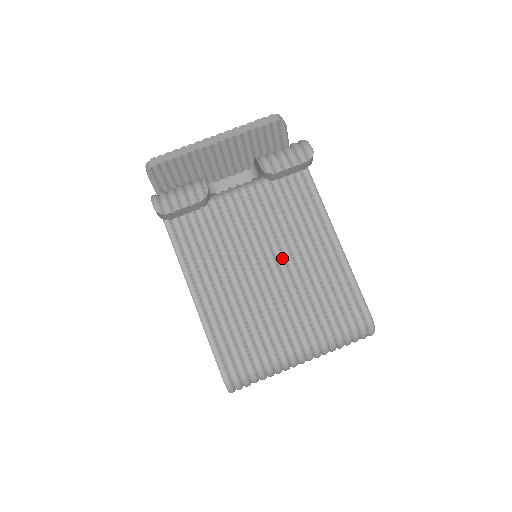
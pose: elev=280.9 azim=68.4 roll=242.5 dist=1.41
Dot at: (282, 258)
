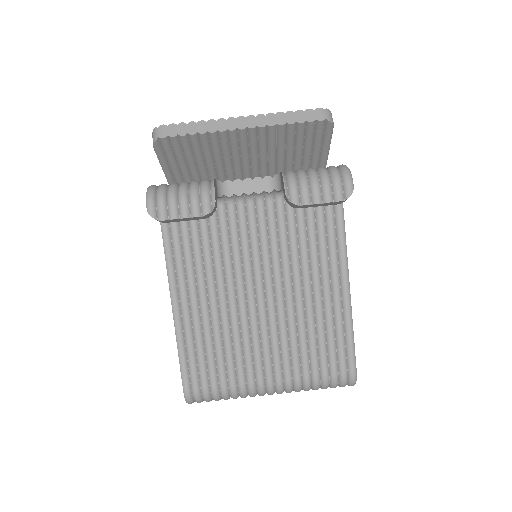
Dot at: (281, 287)
